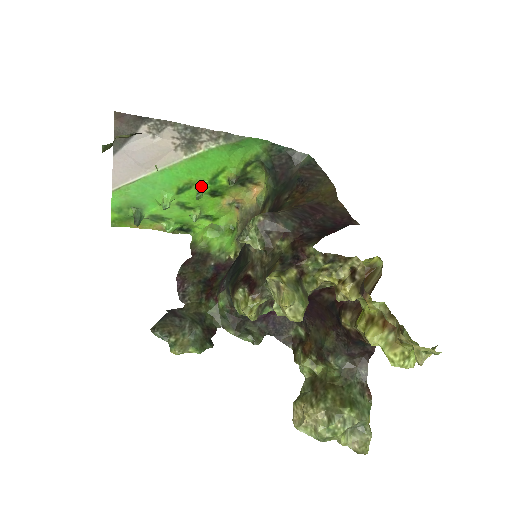
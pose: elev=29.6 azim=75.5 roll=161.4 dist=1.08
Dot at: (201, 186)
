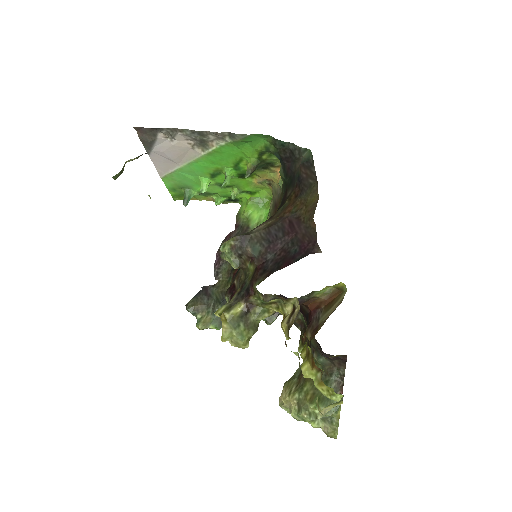
Dot at: (227, 173)
